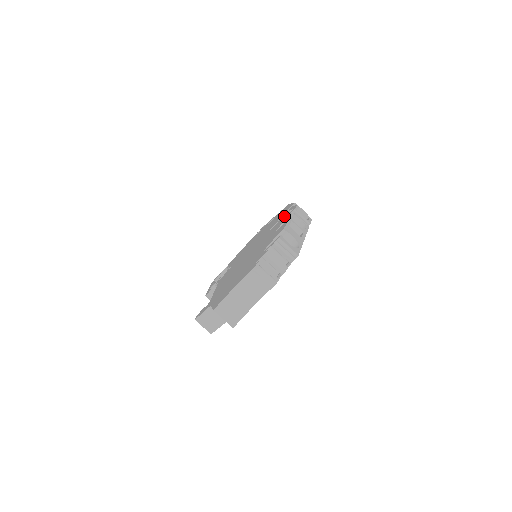
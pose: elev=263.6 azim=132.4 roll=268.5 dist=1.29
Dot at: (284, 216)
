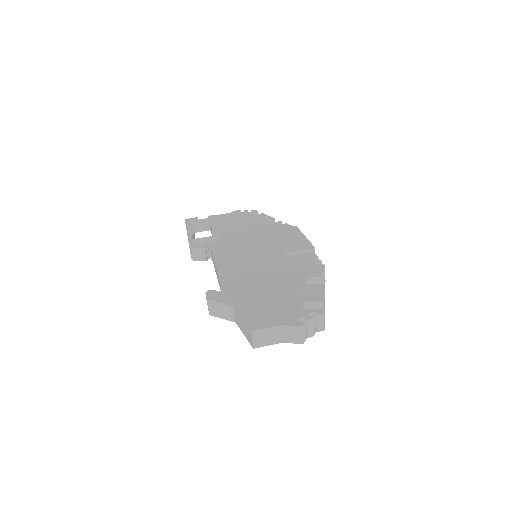
Dot at: (307, 259)
